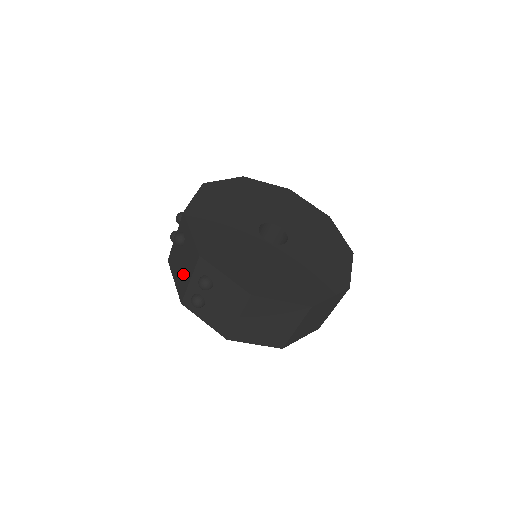
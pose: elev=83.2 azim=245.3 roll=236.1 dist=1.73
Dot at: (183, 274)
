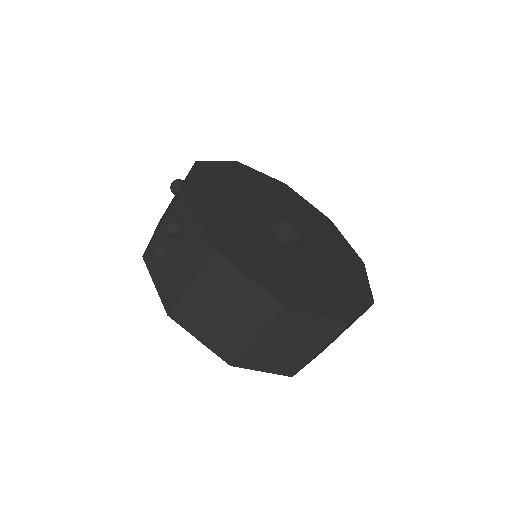
Dot at: (161, 223)
